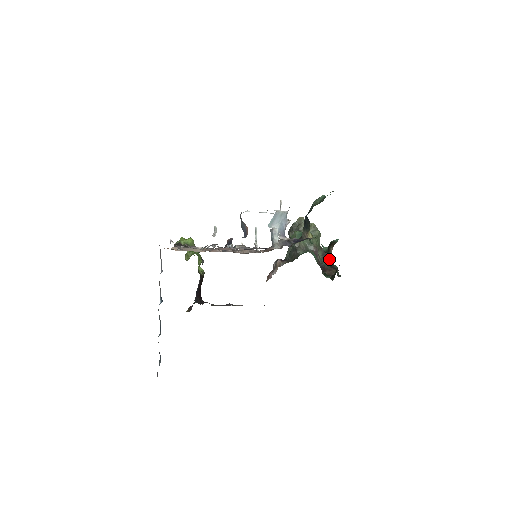
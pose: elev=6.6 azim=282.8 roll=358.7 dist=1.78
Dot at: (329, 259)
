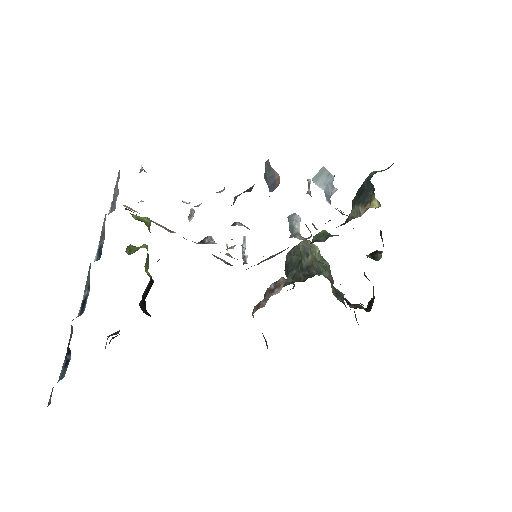
Dot at: (343, 301)
